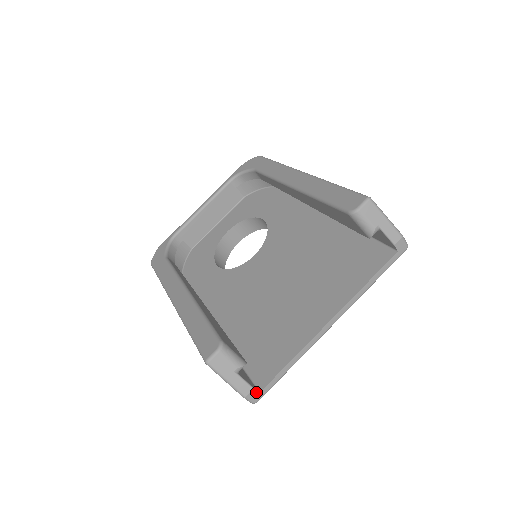
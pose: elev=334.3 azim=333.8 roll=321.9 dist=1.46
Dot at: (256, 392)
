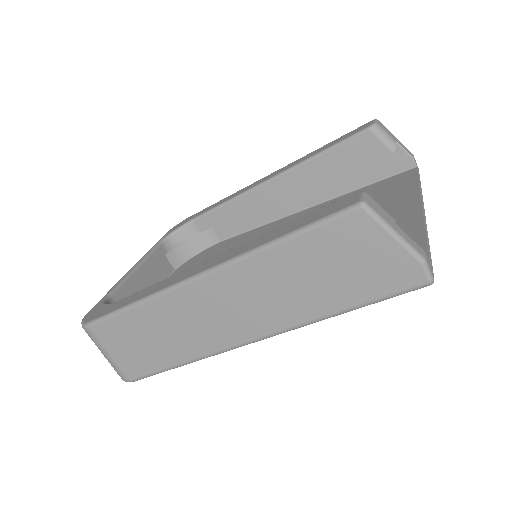
Dot at: (427, 259)
